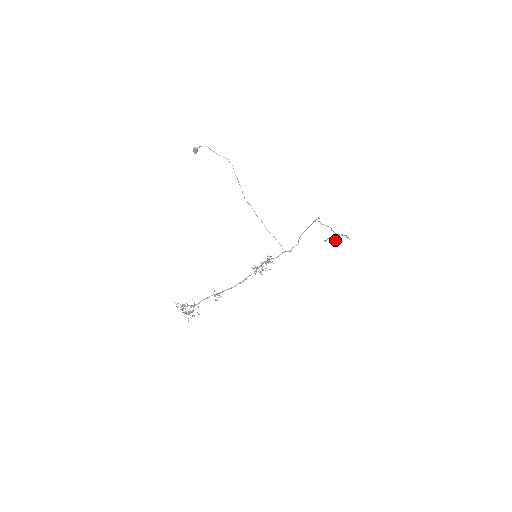
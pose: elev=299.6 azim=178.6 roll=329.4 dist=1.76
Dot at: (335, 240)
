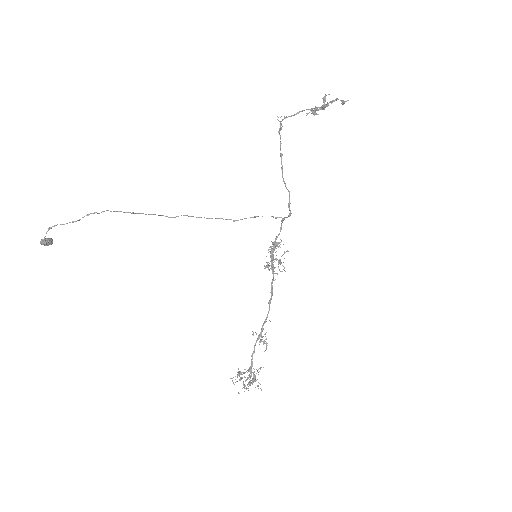
Dot at: occluded
